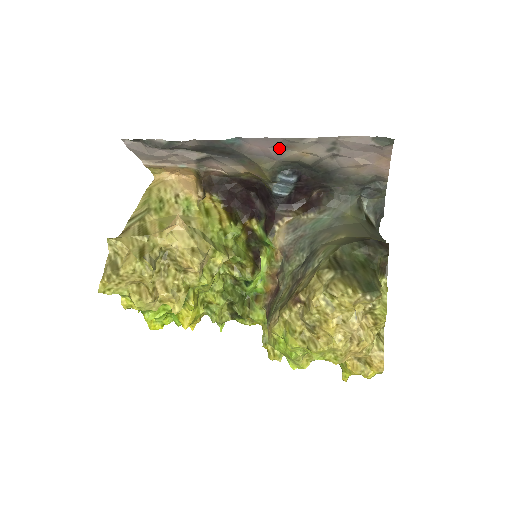
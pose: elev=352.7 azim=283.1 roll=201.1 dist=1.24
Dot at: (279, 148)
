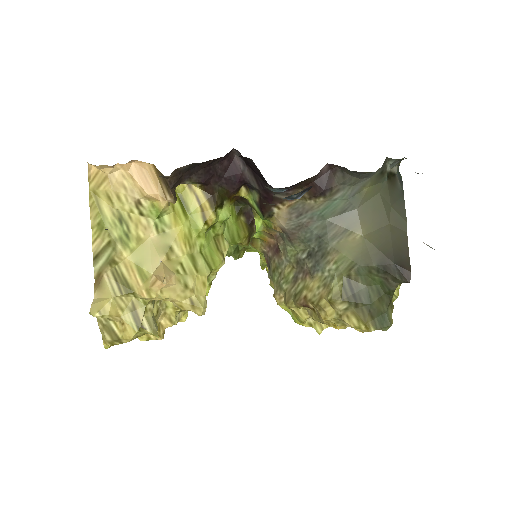
Dot at: occluded
